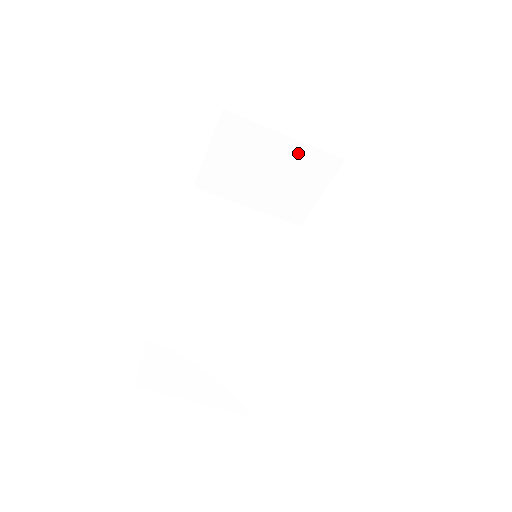
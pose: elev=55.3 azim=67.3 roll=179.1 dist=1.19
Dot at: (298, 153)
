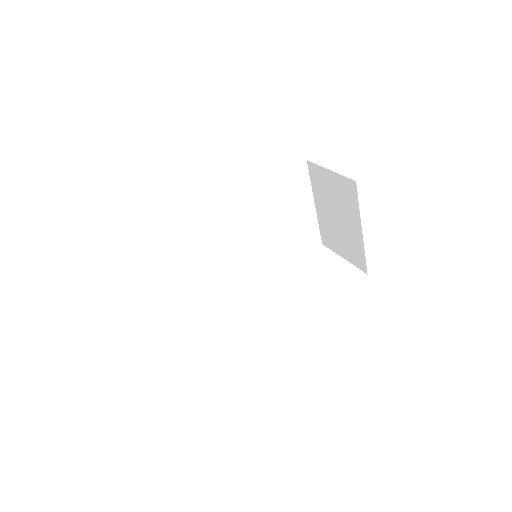
Dot at: (357, 240)
